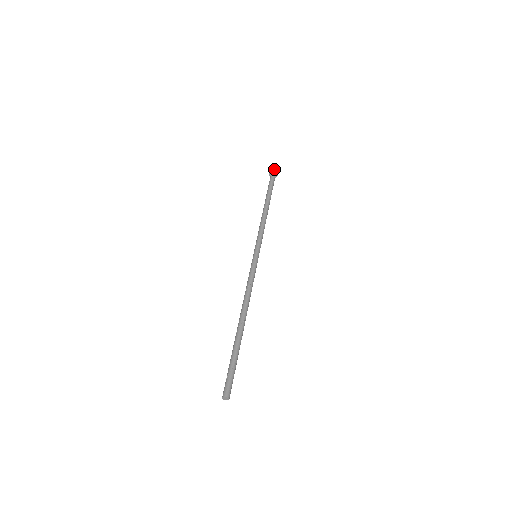
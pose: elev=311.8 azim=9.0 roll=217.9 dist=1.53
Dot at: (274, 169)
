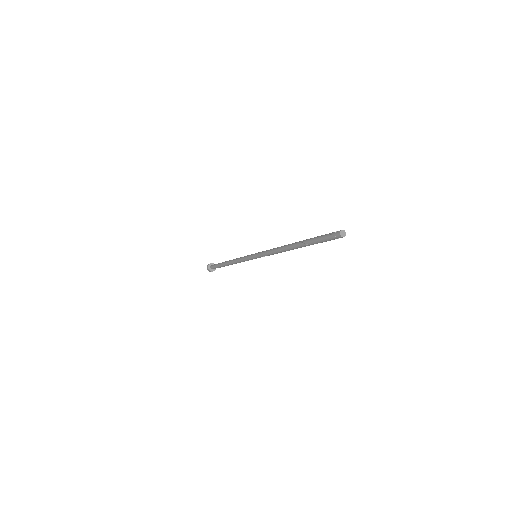
Dot at: occluded
